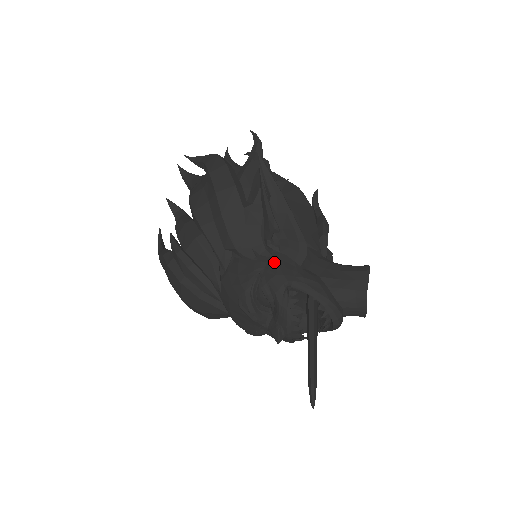
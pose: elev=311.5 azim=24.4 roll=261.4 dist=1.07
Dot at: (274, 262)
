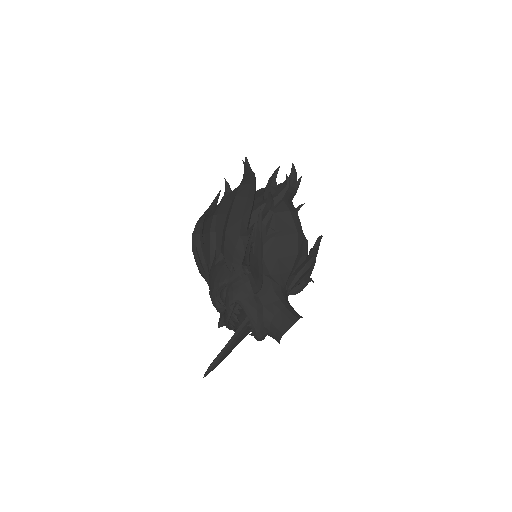
Dot at: (239, 282)
